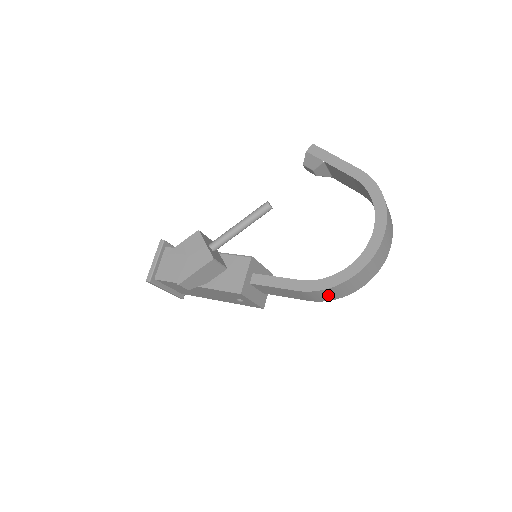
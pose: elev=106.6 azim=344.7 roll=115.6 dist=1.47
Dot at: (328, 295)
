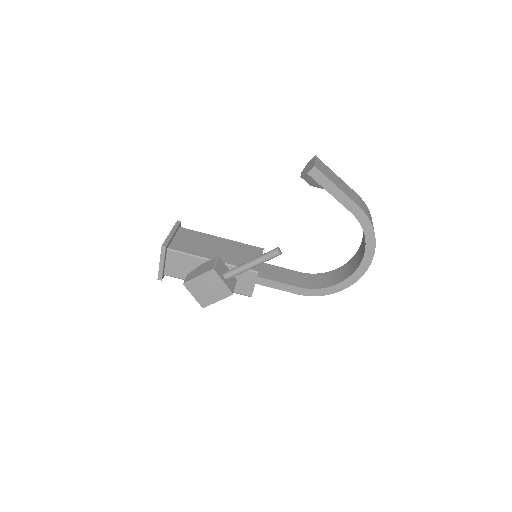
Dot at: occluded
